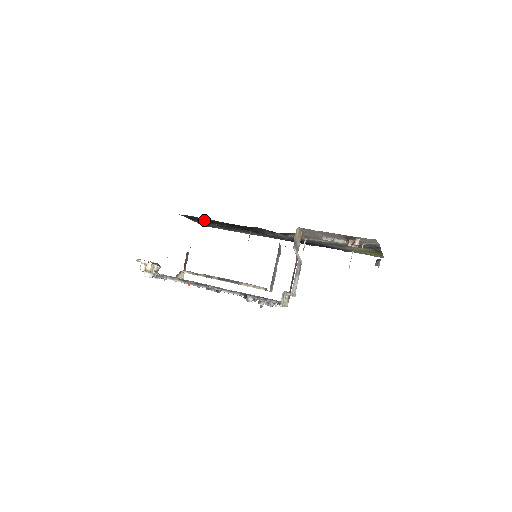
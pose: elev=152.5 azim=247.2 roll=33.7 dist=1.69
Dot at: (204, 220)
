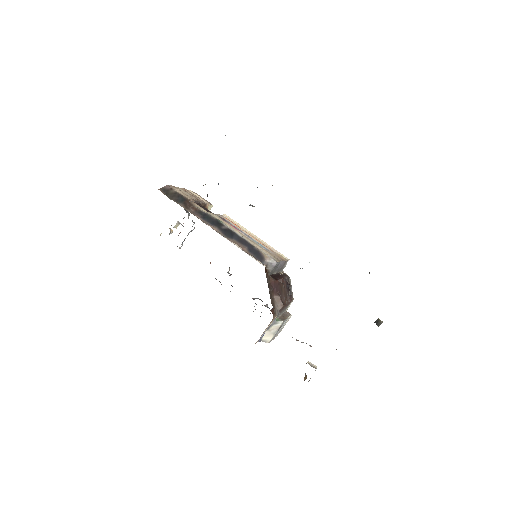
Dot at: occluded
